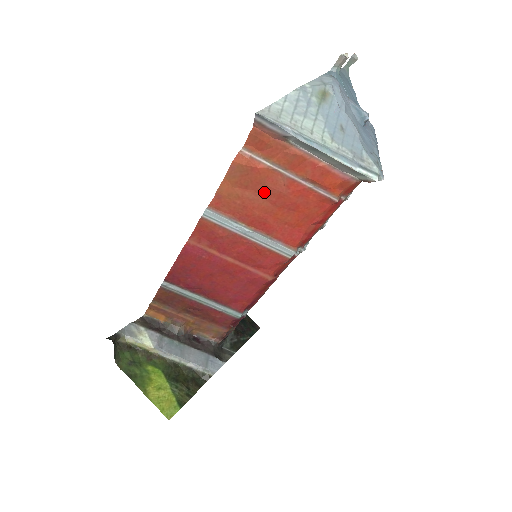
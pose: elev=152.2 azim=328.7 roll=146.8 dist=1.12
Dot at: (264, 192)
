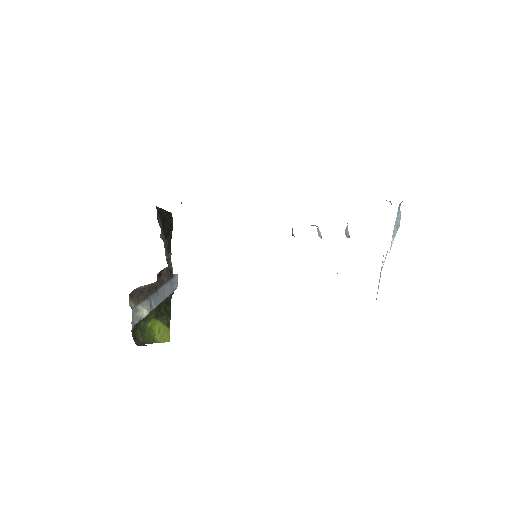
Dot at: occluded
